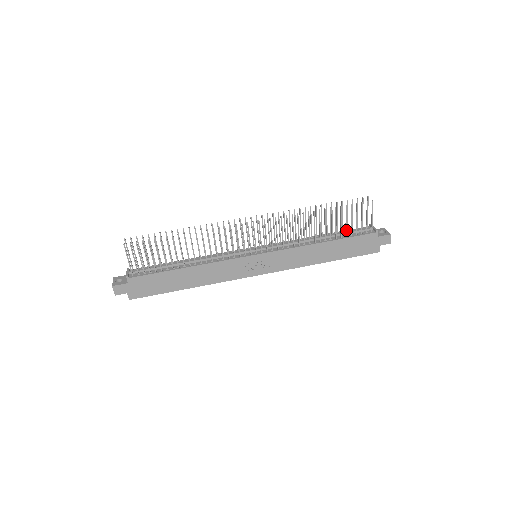
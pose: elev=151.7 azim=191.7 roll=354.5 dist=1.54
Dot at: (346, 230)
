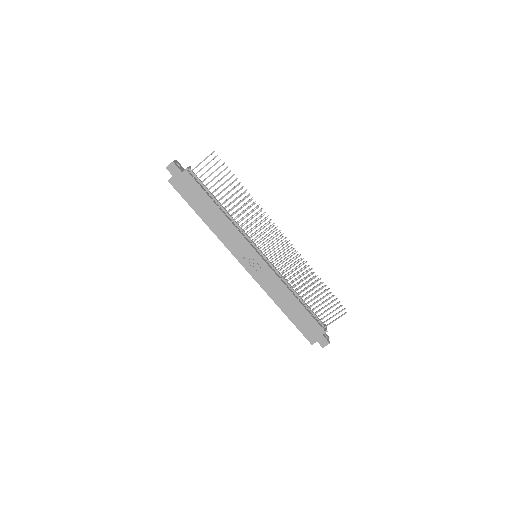
Dot at: (314, 308)
